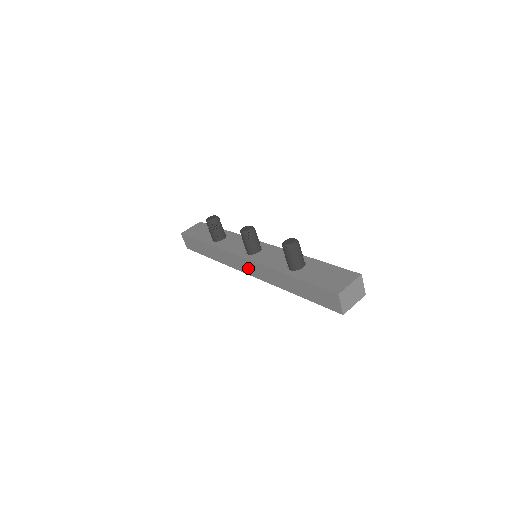
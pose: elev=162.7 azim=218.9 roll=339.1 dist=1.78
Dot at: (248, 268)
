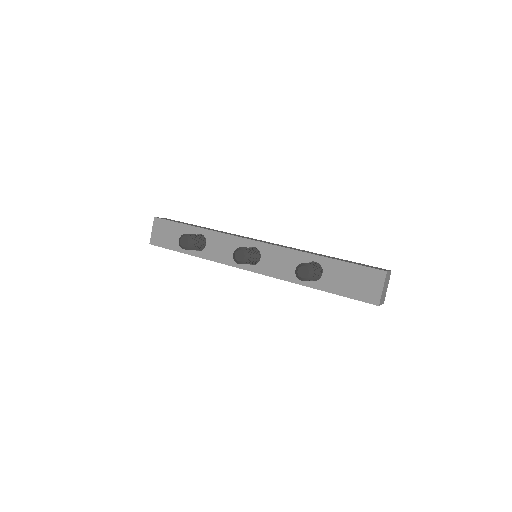
Dot at: occluded
